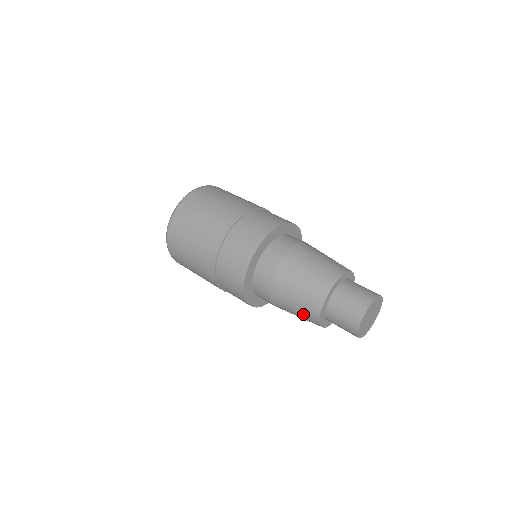
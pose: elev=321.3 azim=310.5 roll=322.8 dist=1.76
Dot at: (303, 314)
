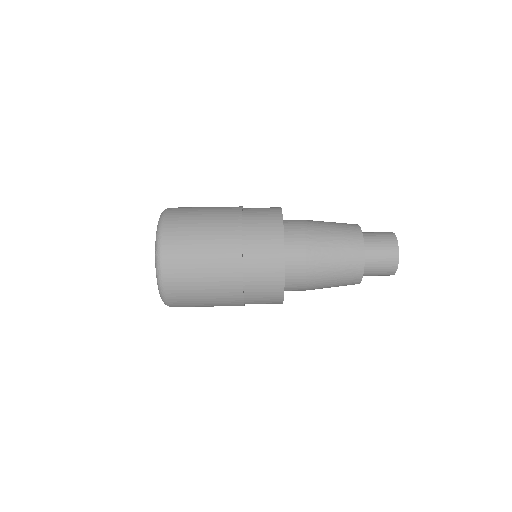
Dot at: occluded
